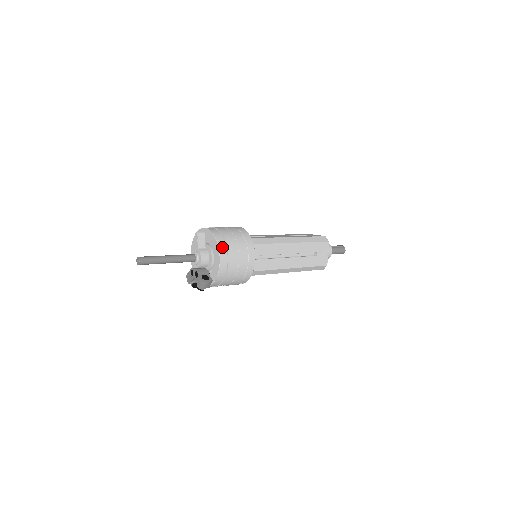
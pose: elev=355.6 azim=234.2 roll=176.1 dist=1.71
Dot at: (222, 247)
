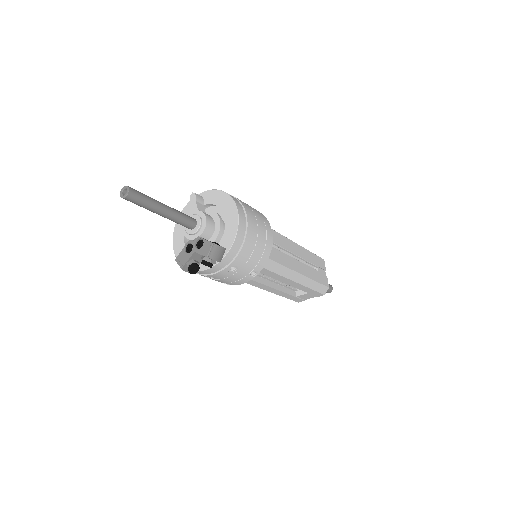
Dot at: (236, 201)
